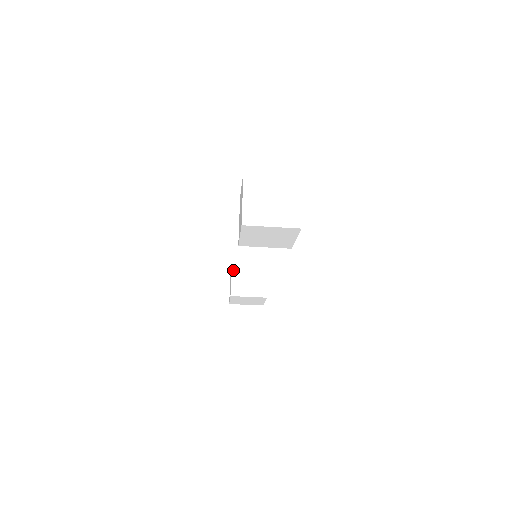
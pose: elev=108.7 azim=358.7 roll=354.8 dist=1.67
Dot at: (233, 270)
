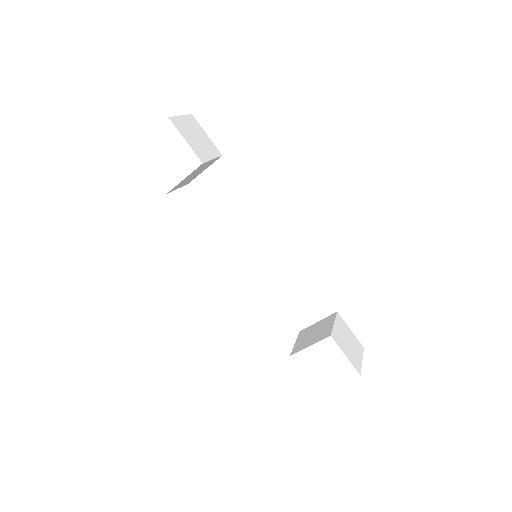
Dot at: occluded
